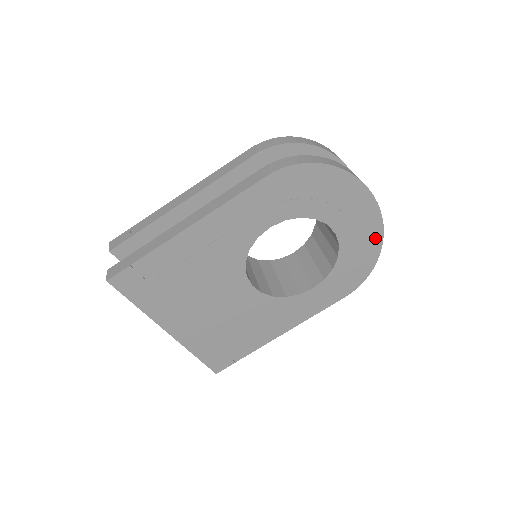
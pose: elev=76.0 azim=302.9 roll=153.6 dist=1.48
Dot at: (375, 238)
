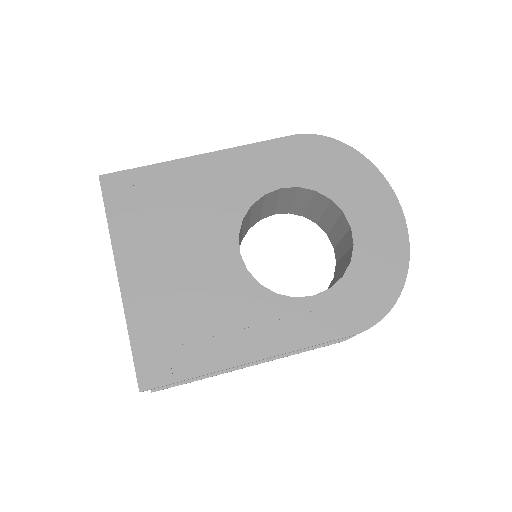
Dot at: (399, 256)
